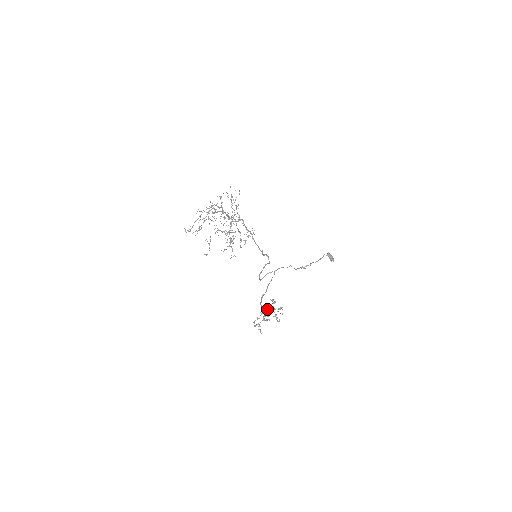
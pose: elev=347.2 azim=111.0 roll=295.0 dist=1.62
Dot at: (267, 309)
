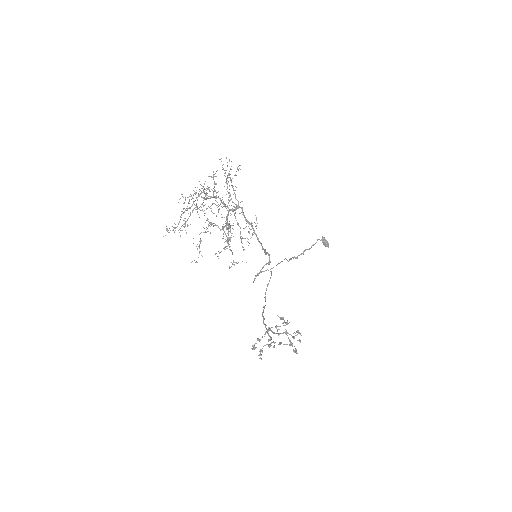
Dot at: (278, 334)
